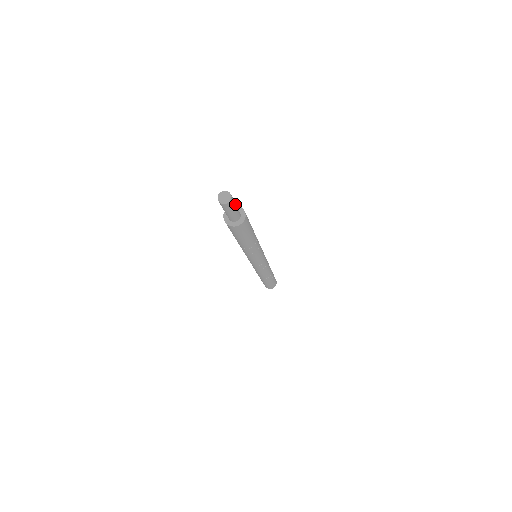
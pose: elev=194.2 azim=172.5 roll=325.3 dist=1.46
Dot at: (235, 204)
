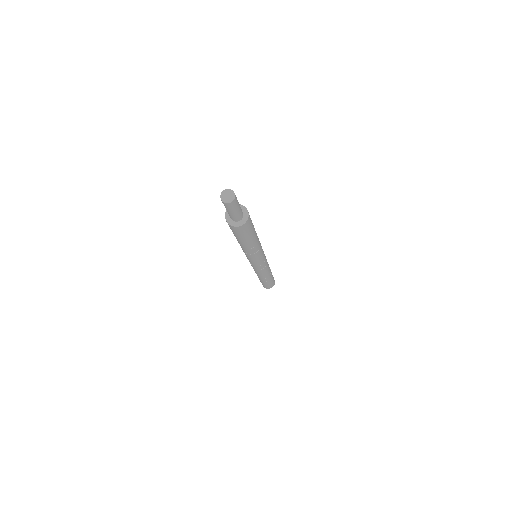
Dot at: (238, 203)
